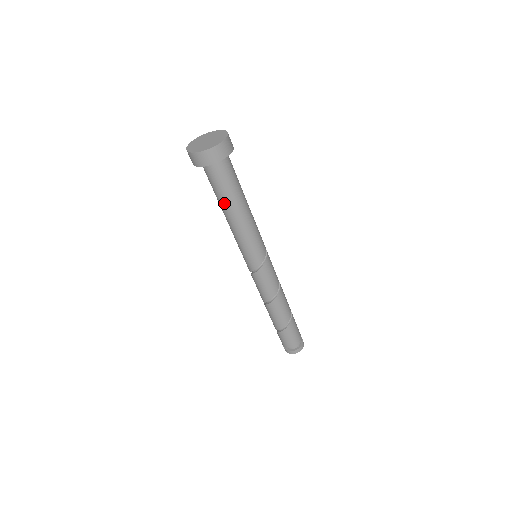
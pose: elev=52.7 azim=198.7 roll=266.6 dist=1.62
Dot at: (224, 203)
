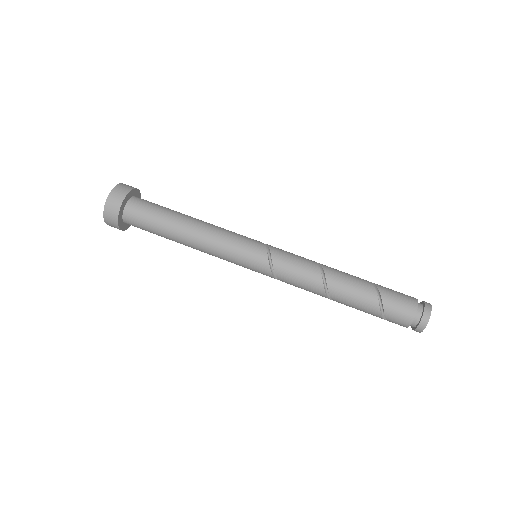
Dot at: (173, 219)
